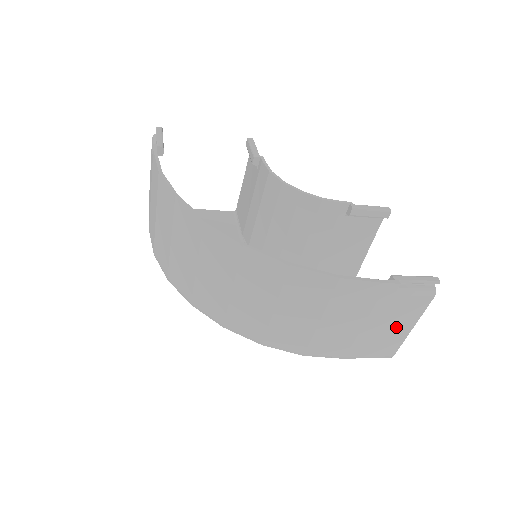
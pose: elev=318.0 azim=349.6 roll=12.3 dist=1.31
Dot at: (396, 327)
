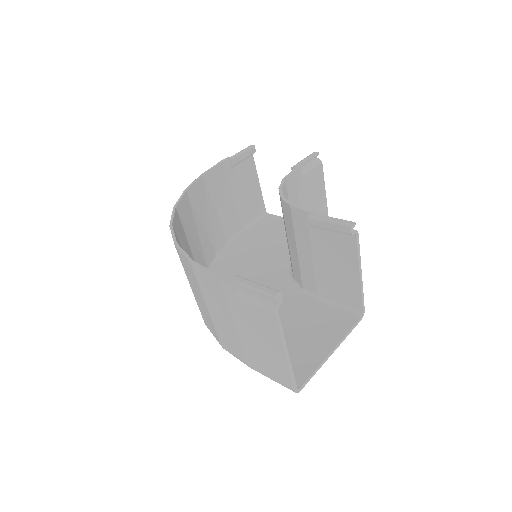
Dot at: (267, 345)
